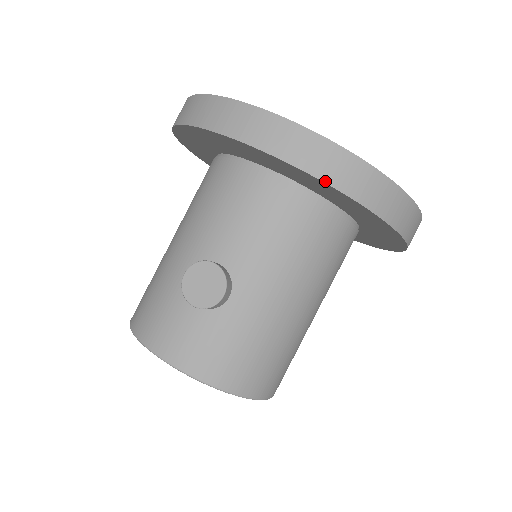
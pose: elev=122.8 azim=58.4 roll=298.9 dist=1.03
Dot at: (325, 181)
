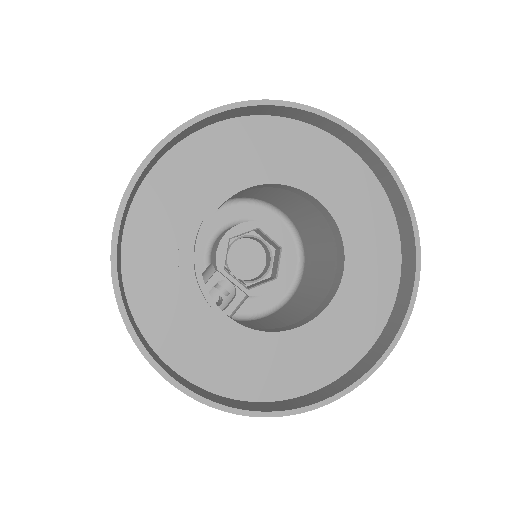
Dot at: occluded
